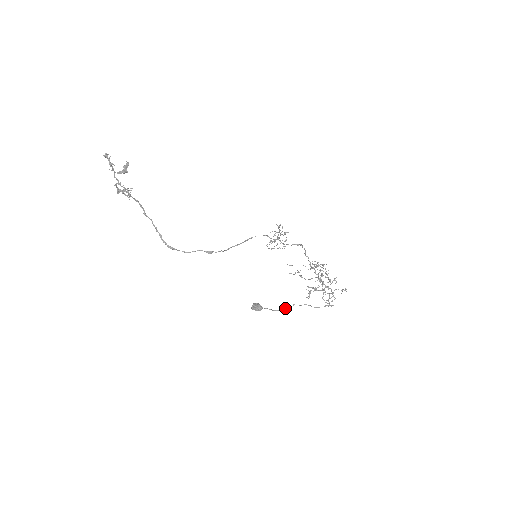
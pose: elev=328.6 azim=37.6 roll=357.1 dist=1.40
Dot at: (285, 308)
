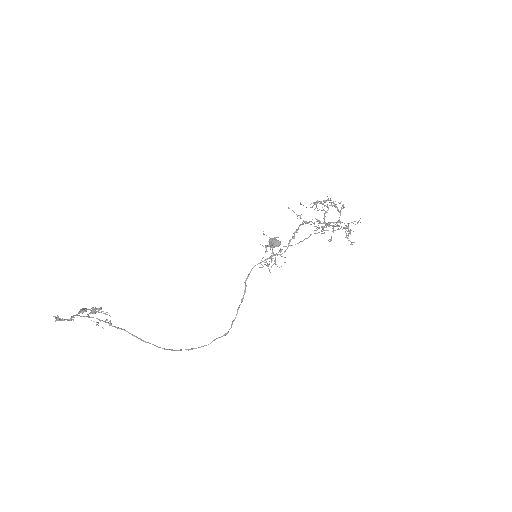
Dot at: (303, 240)
